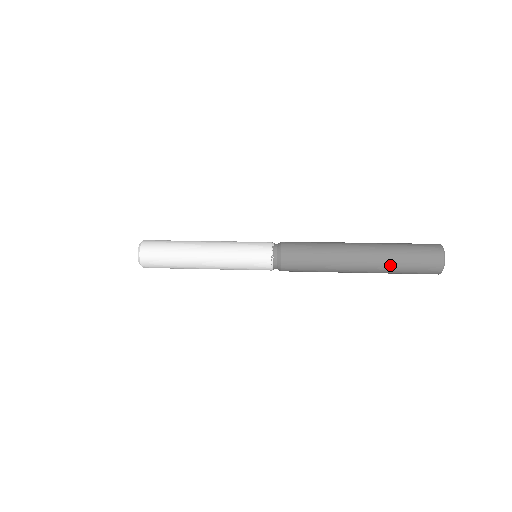
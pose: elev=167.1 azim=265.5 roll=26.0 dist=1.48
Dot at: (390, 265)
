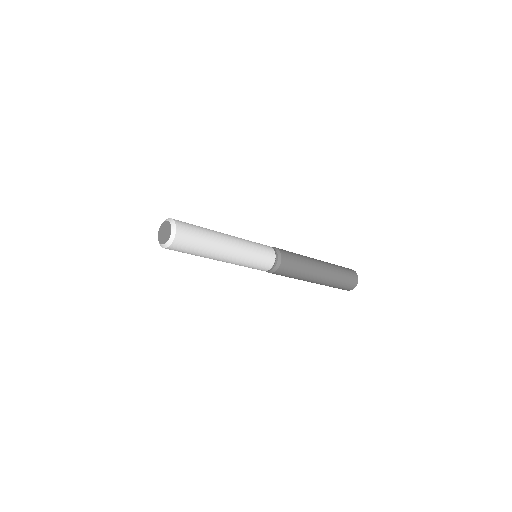
Dot at: (336, 276)
